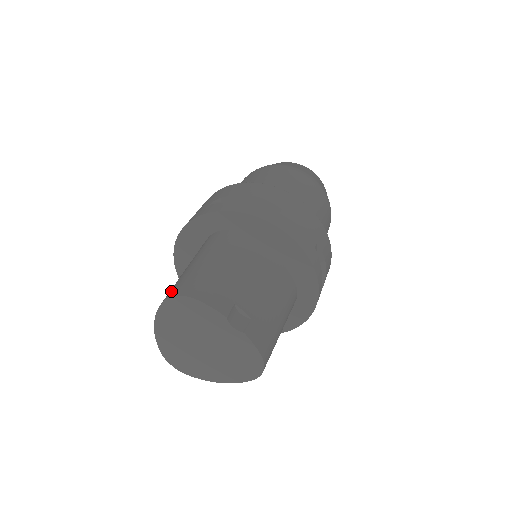
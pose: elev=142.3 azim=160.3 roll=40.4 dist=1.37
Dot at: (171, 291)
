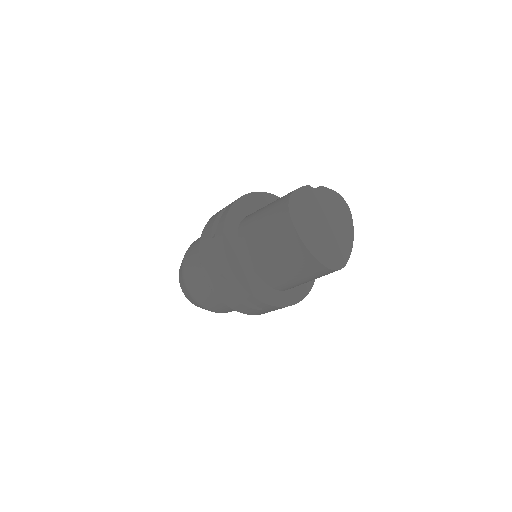
Dot at: (283, 214)
